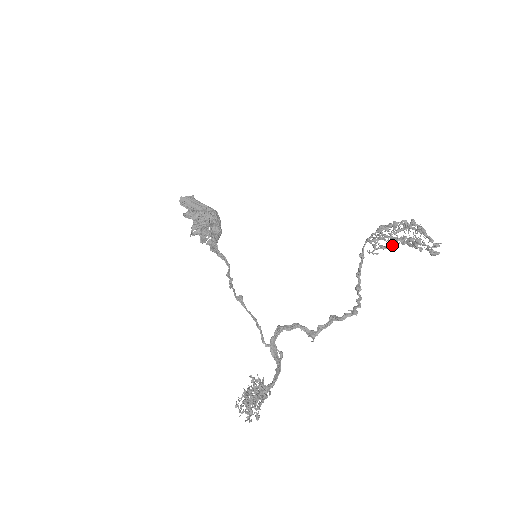
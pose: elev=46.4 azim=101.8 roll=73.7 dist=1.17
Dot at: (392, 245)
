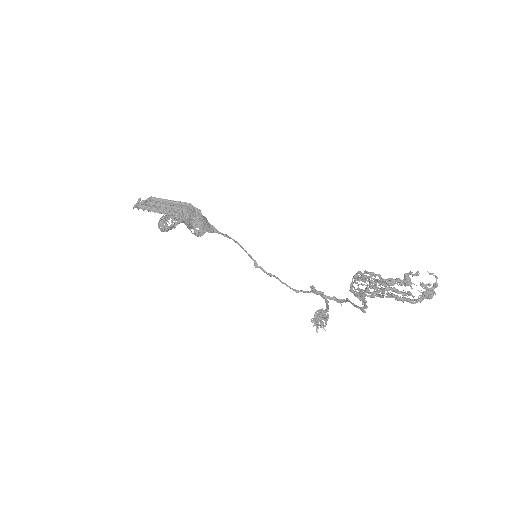
Dot at: occluded
